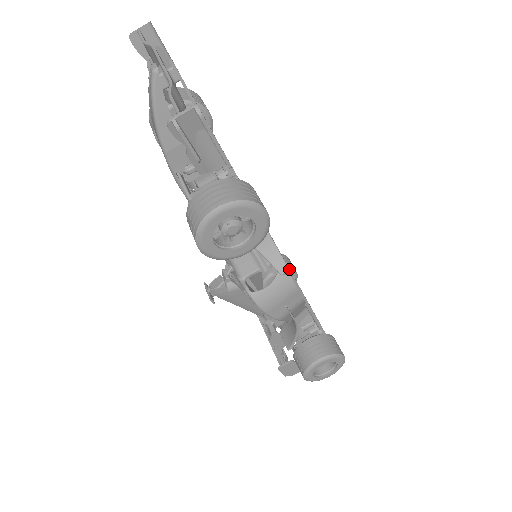
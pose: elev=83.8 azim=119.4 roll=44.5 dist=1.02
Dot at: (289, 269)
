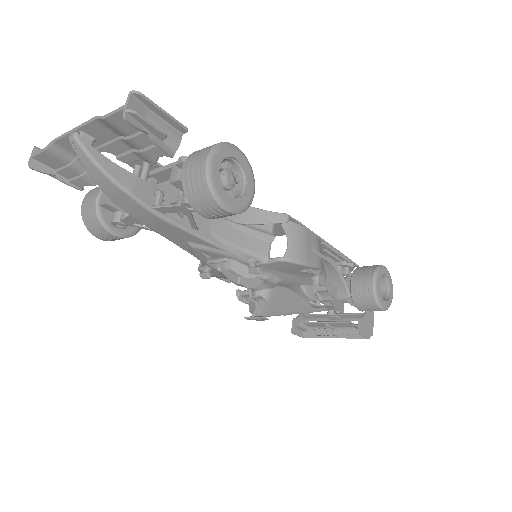
Dot at: (287, 214)
